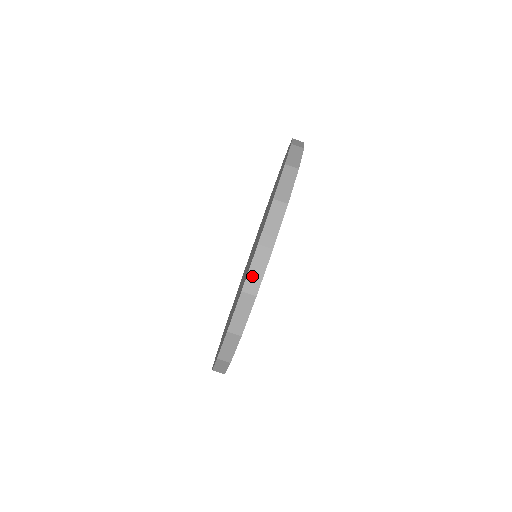
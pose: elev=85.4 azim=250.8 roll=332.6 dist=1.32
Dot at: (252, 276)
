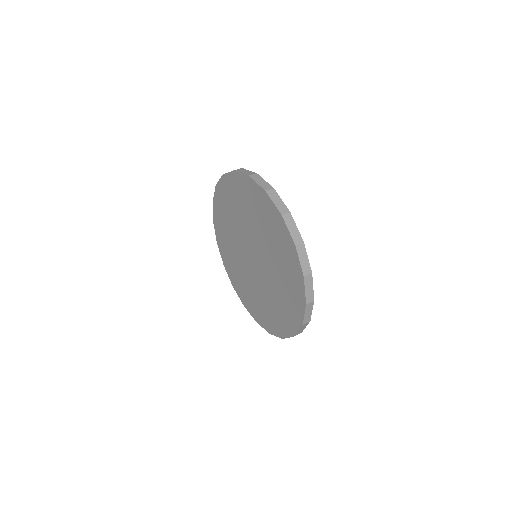
Dot at: (246, 173)
